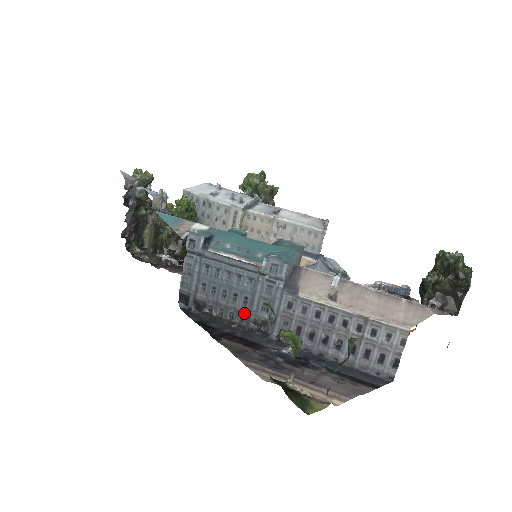
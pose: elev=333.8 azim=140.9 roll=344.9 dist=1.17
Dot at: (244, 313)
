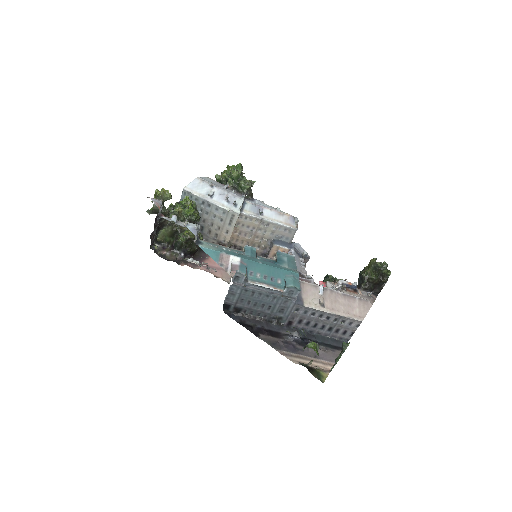
Dot at: (267, 314)
